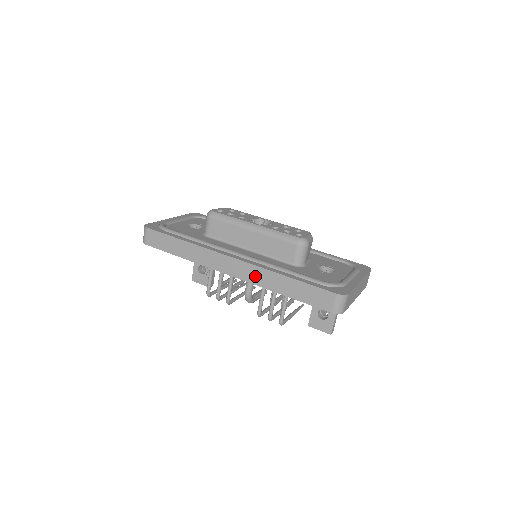
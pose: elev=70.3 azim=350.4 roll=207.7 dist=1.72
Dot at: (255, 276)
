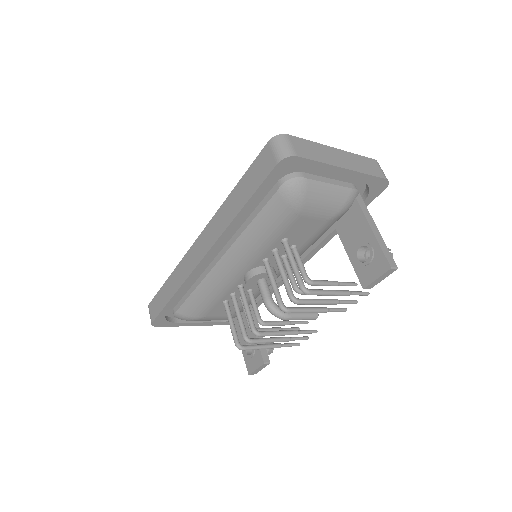
Dot at: (215, 230)
